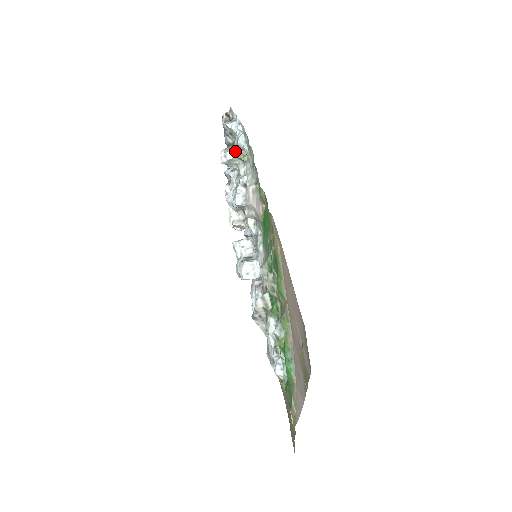
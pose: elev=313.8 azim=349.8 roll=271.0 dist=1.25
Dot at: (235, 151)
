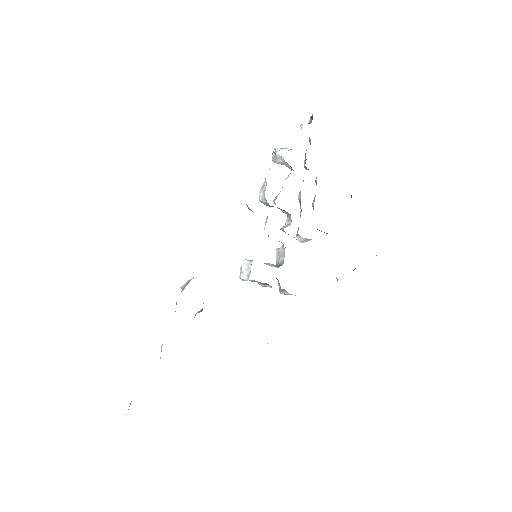
Dot at: (280, 148)
